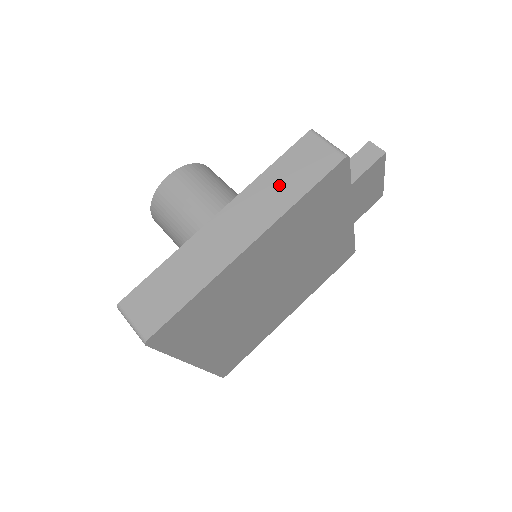
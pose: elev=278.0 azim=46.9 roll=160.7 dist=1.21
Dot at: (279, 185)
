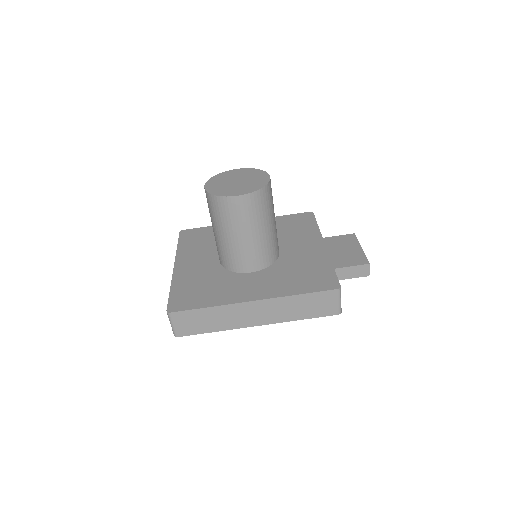
Dot at: (297, 307)
